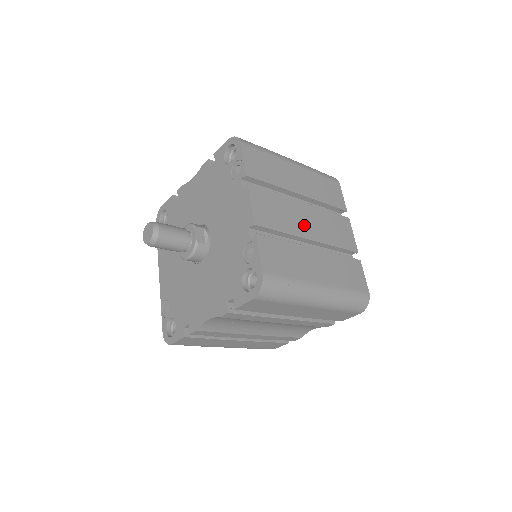
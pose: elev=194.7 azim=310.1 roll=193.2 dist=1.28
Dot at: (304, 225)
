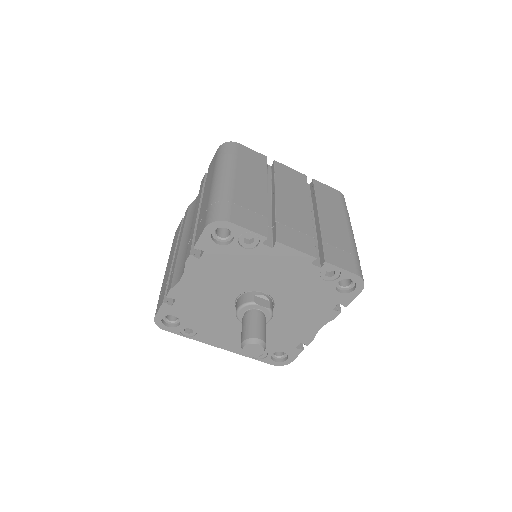
Dot at: (300, 210)
